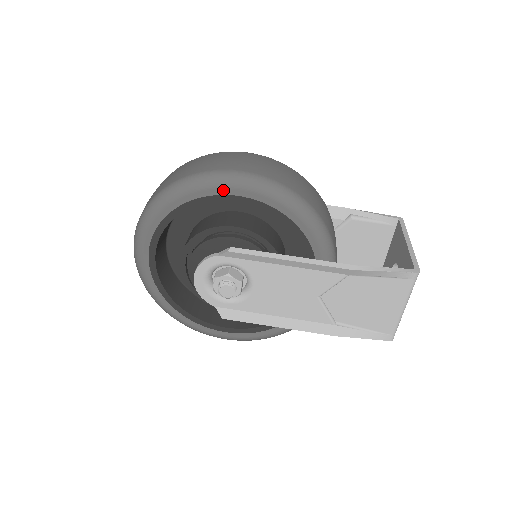
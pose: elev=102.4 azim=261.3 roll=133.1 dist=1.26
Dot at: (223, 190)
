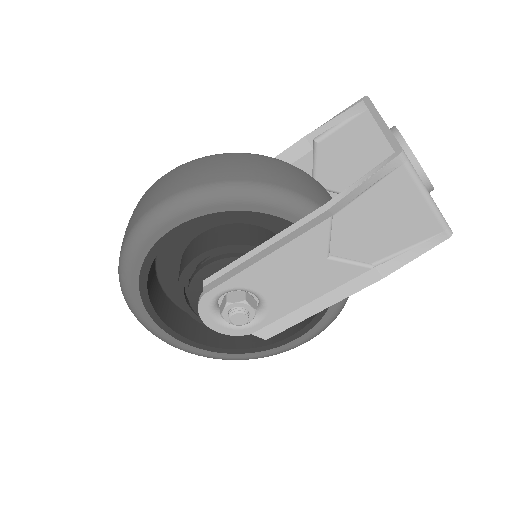
Dot at: (153, 238)
